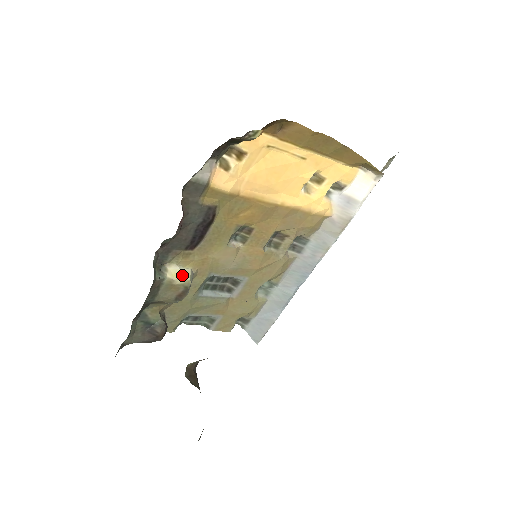
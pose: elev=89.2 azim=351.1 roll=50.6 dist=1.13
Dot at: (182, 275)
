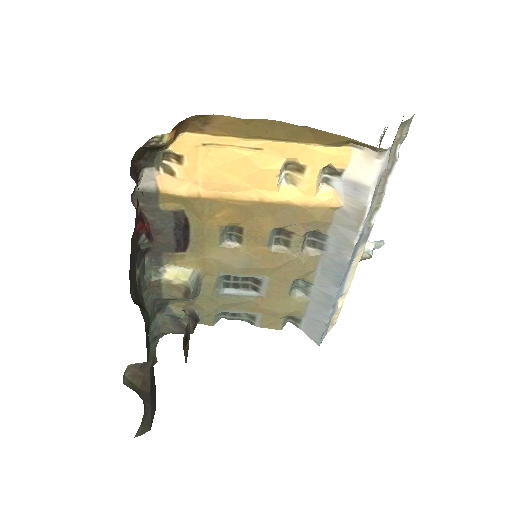
Dot at: (180, 276)
